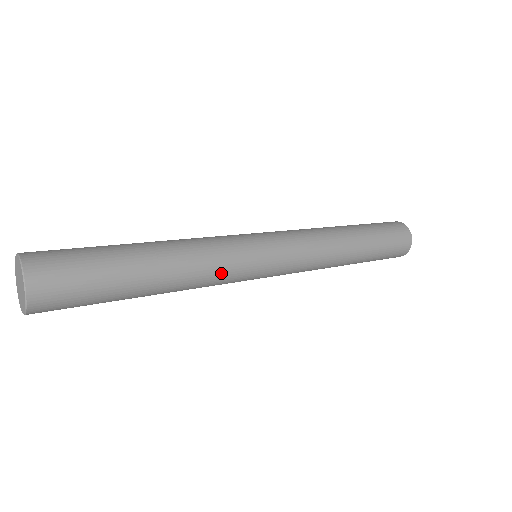
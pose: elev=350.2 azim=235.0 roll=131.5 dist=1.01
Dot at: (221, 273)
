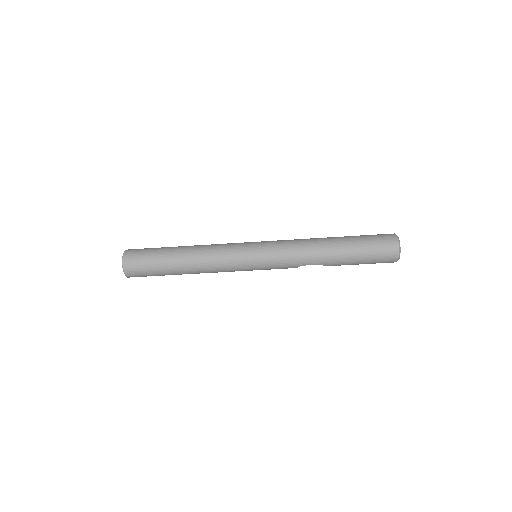
Dot at: (221, 254)
